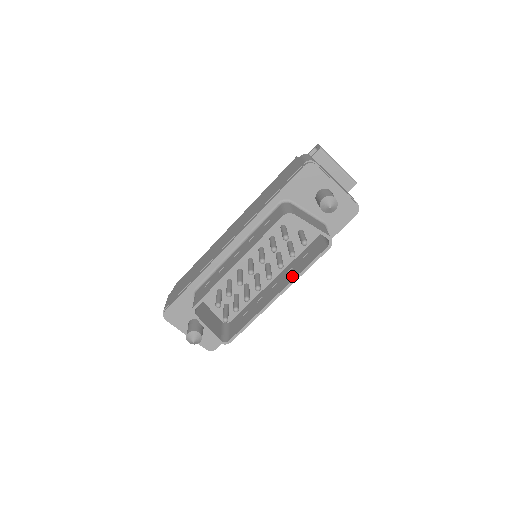
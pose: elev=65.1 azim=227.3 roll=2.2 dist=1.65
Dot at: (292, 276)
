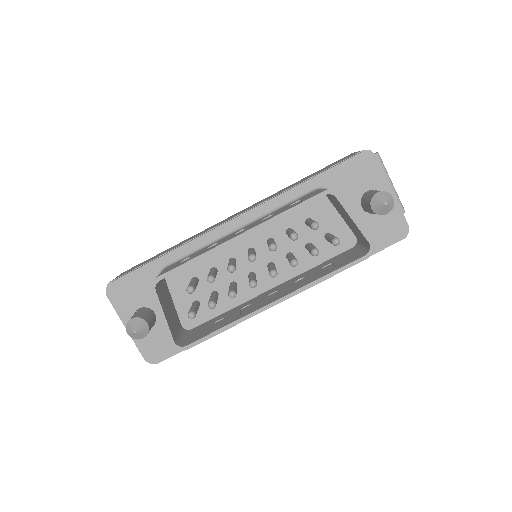
Dot at: (304, 282)
